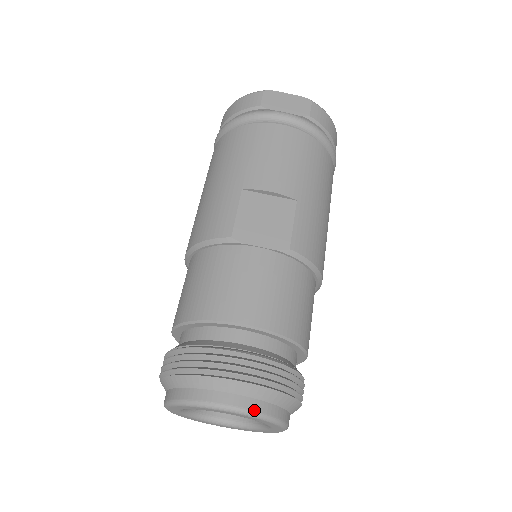
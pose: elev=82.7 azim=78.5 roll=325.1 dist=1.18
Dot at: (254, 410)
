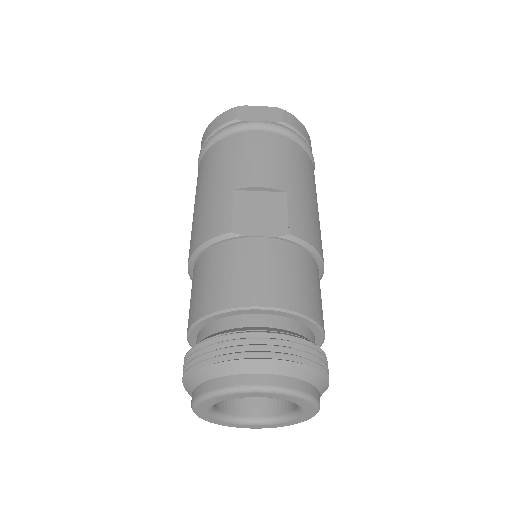
Dot at: (285, 386)
